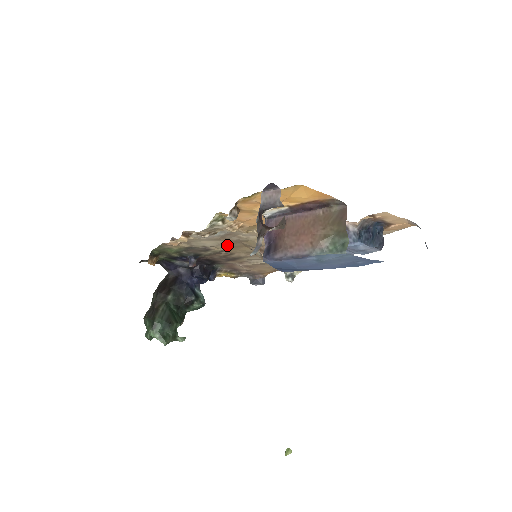
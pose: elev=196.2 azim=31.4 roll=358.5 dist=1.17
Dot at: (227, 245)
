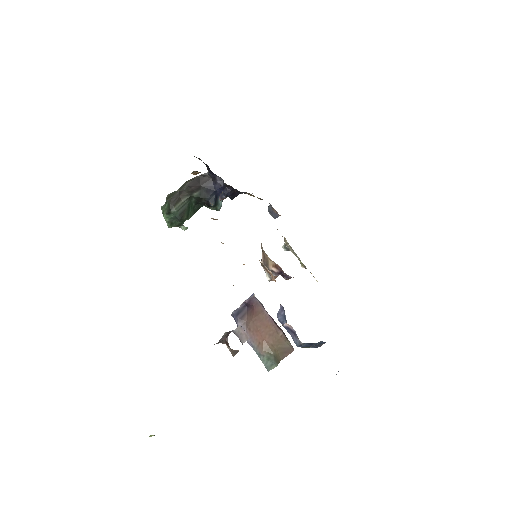
Dot at: occluded
